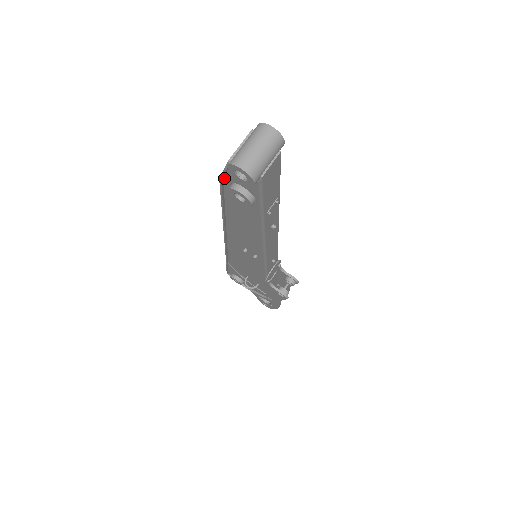
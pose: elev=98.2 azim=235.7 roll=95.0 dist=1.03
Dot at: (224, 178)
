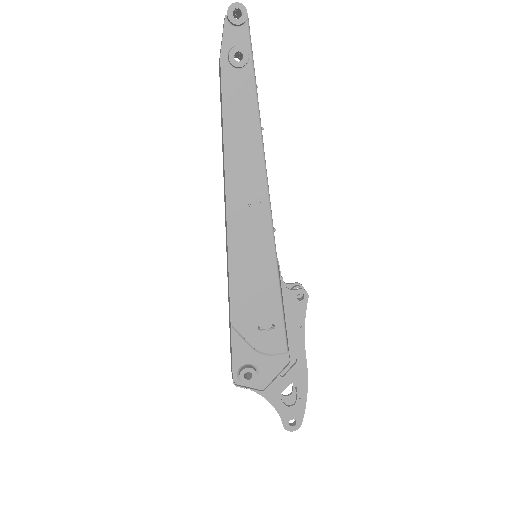
Dot at: (222, 53)
